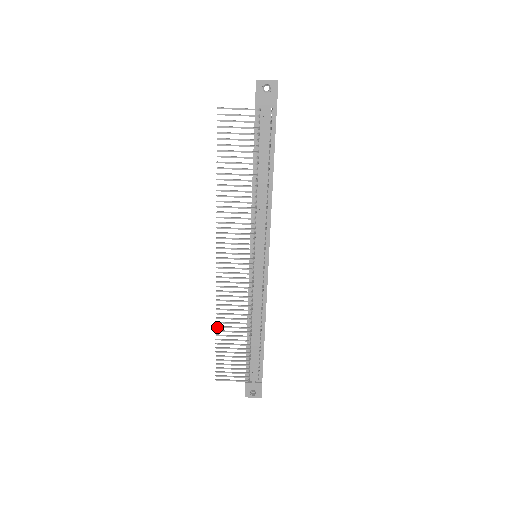
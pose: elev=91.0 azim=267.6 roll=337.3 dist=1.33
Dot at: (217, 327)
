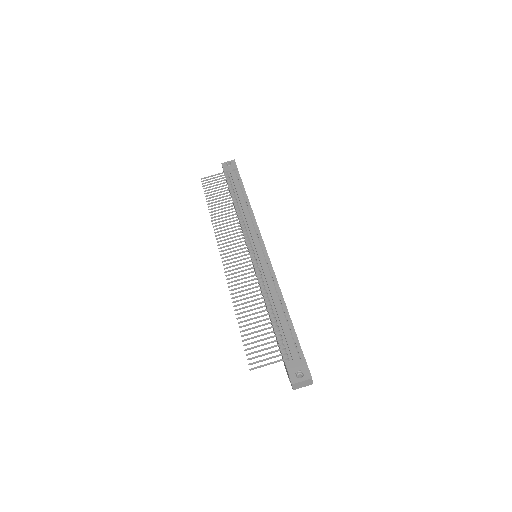
Dot at: (236, 310)
